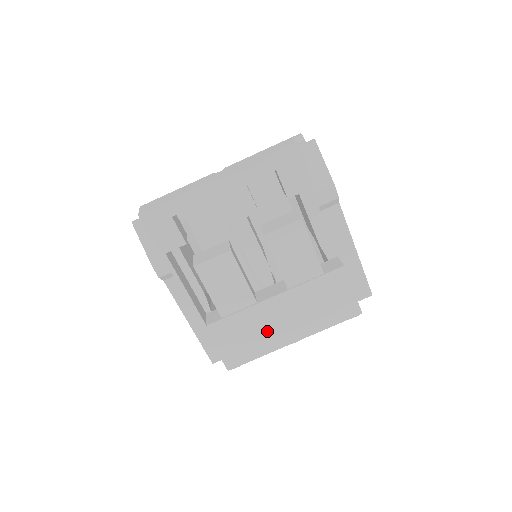
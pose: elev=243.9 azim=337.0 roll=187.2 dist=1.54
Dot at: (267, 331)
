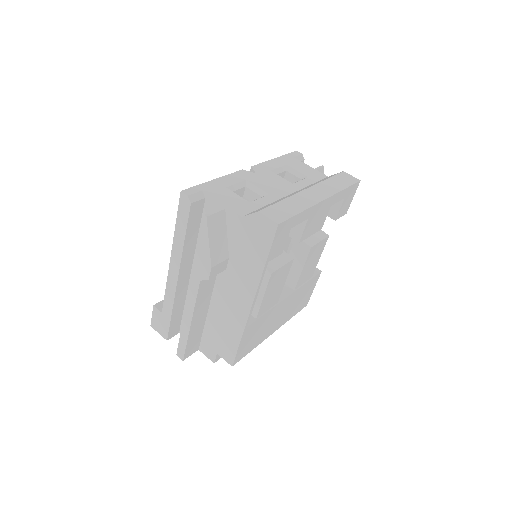
Dot at: (269, 326)
